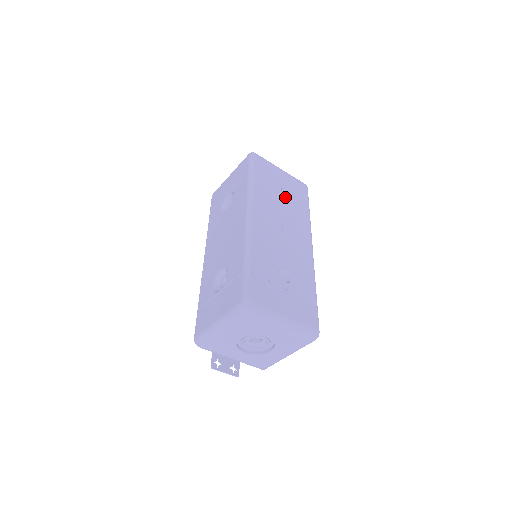
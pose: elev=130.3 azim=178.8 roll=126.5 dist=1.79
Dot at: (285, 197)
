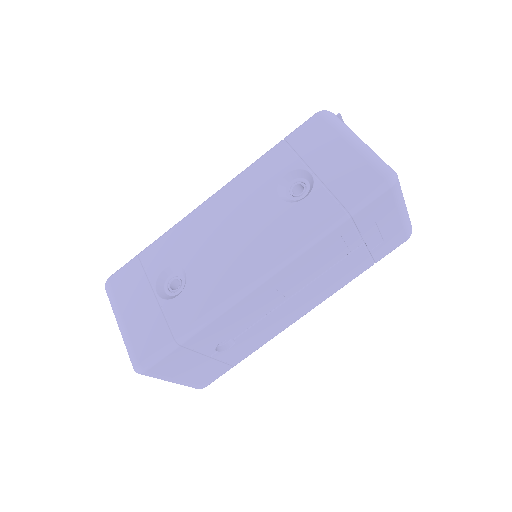
Dot at: (351, 256)
